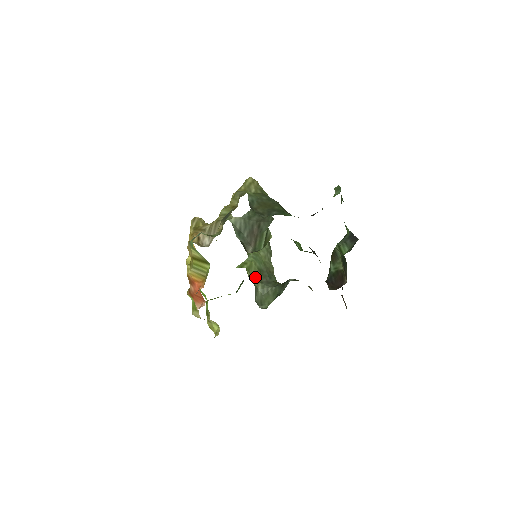
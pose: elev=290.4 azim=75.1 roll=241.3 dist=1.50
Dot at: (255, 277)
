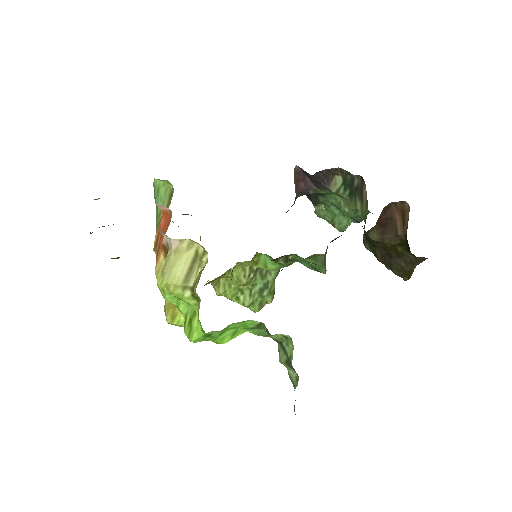
Dot at: occluded
